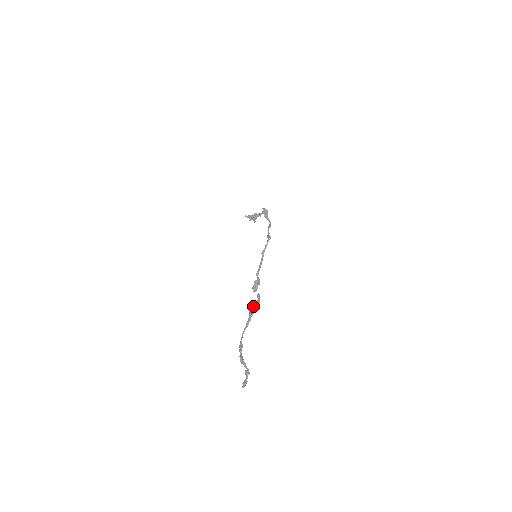
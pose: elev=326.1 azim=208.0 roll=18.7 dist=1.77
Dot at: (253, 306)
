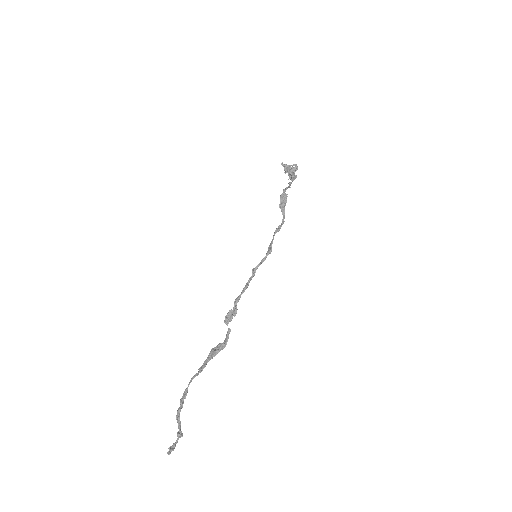
Dot at: occluded
